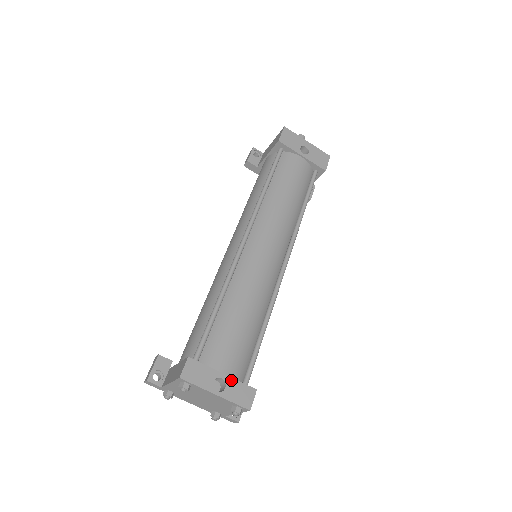
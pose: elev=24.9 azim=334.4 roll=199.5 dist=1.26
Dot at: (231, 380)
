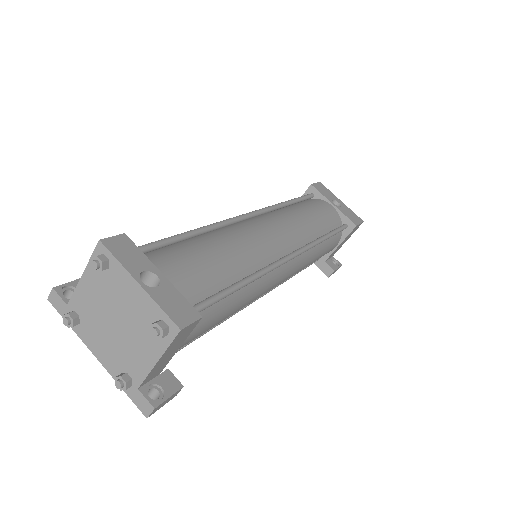
Dot at: (170, 286)
